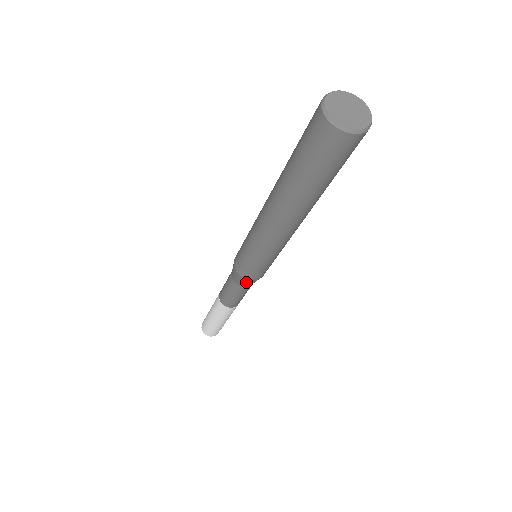
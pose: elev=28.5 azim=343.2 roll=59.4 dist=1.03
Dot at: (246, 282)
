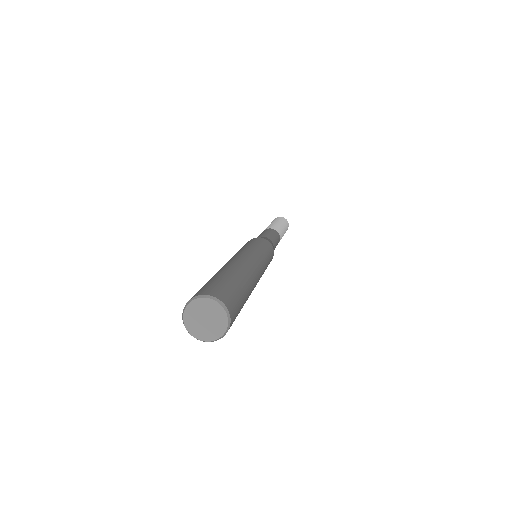
Dot at: occluded
